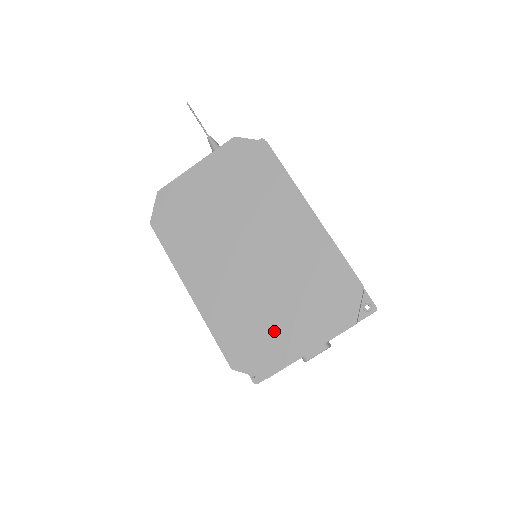
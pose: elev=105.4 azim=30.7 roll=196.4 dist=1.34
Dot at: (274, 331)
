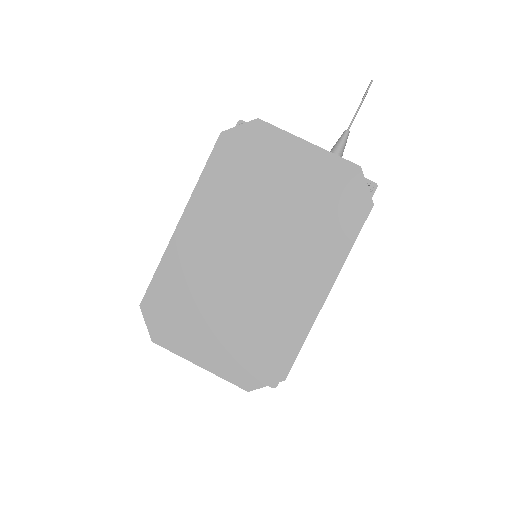
Dot at: (197, 324)
